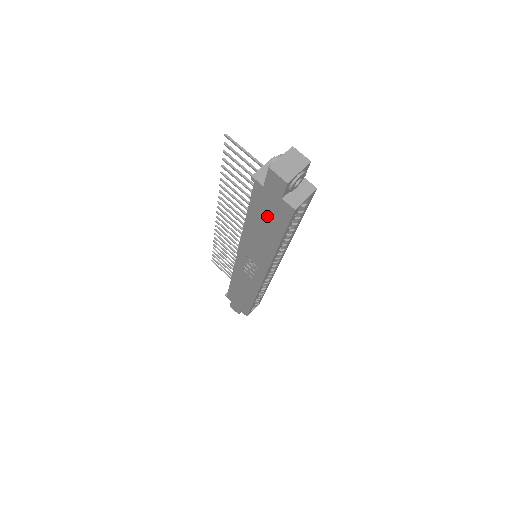
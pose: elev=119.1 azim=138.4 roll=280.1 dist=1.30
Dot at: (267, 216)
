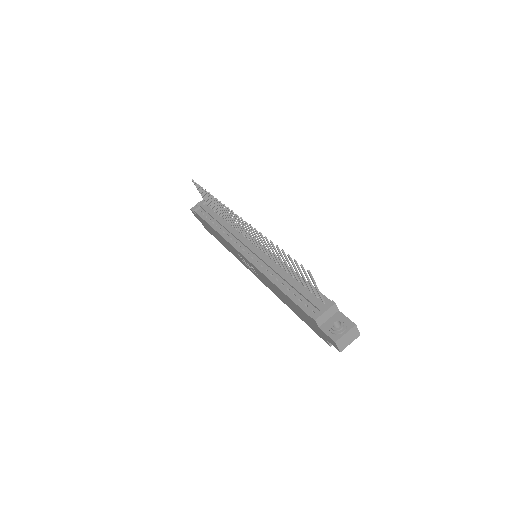
Dot at: (303, 316)
